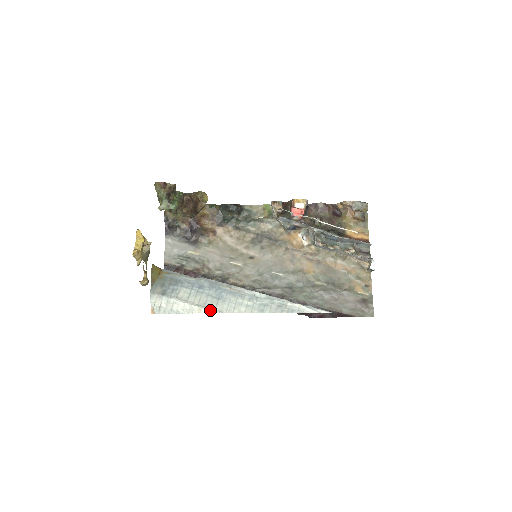
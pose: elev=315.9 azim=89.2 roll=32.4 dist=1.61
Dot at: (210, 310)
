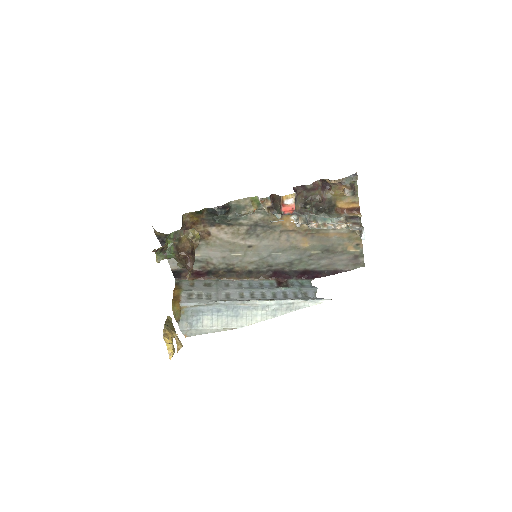
Dot at: (233, 328)
